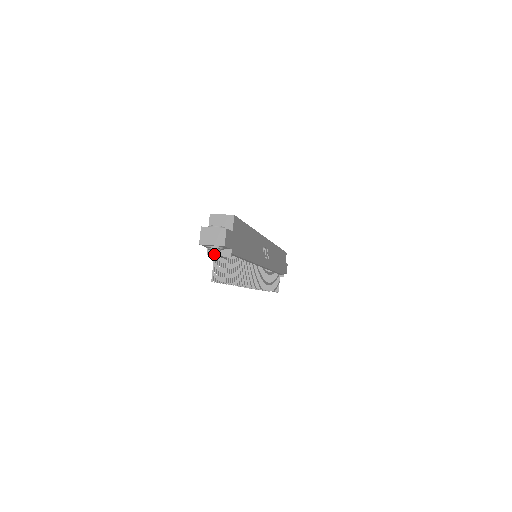
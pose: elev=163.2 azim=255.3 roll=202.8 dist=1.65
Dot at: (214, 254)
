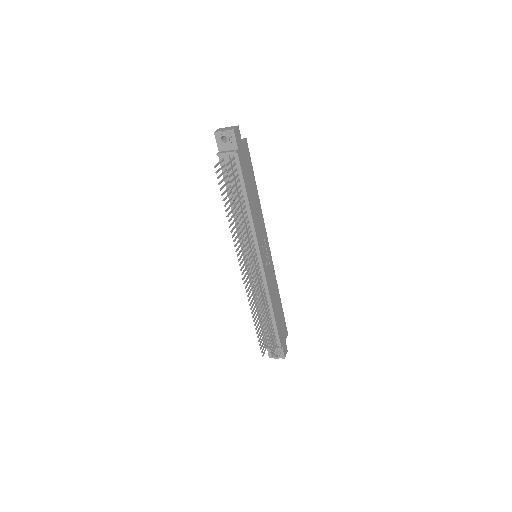
Dot at: (223, 152)
